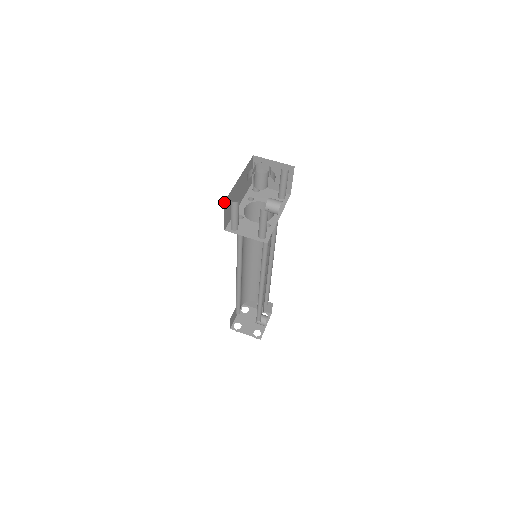
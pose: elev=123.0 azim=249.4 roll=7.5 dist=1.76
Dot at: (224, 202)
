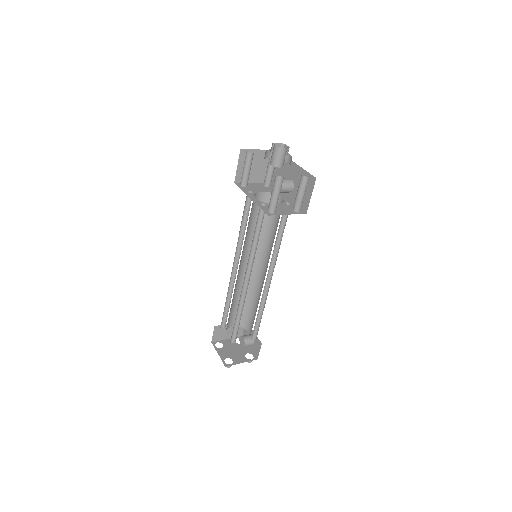
Dot at: occluded
